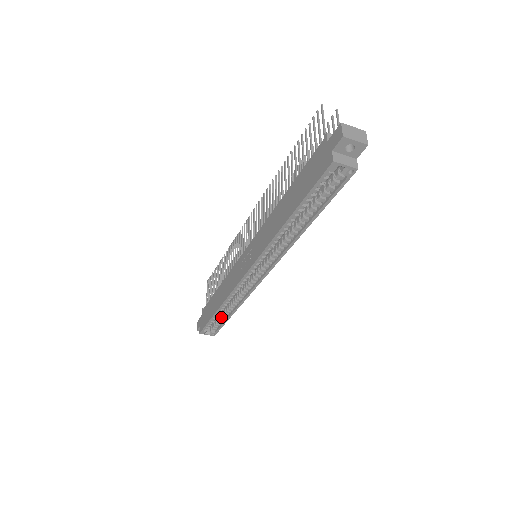
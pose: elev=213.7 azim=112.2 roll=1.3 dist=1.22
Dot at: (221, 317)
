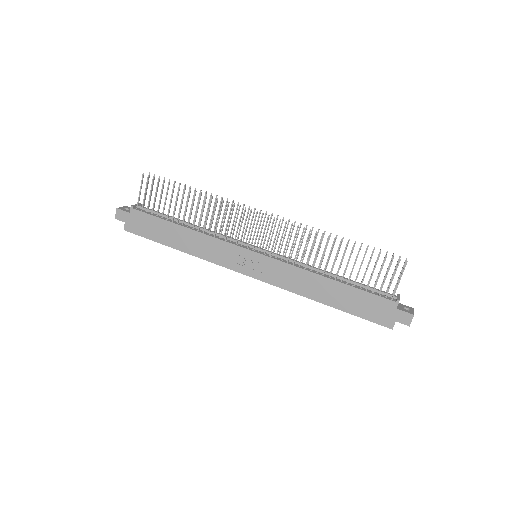
Dot at: occluded
